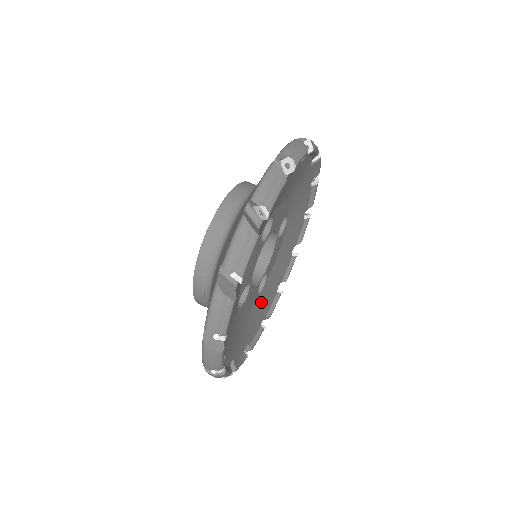
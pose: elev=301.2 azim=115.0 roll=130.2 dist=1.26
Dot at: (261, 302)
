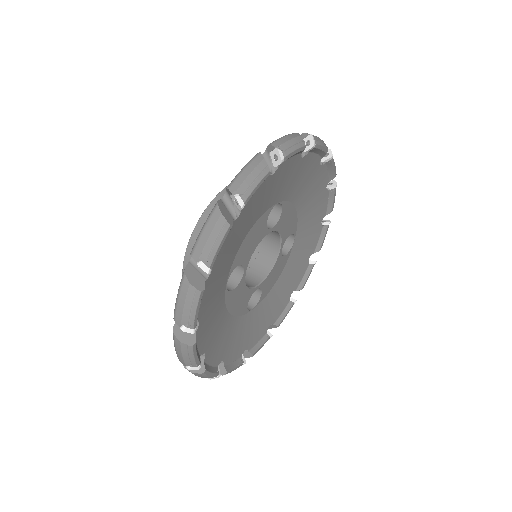
Dot at: (248, 325)
